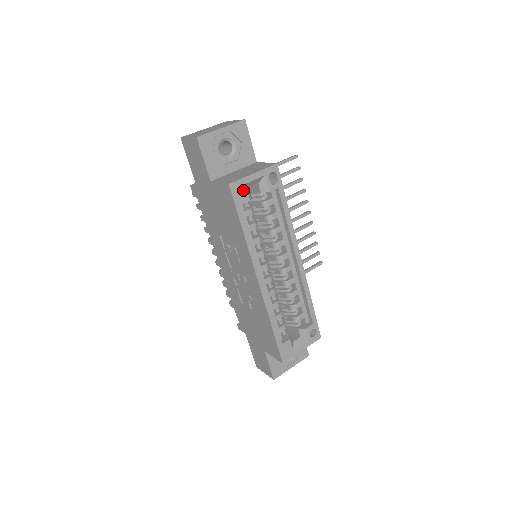
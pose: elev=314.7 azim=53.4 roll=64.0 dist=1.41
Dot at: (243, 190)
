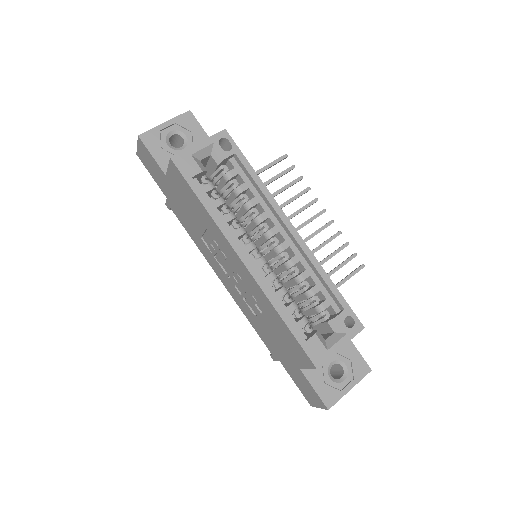
Dot at: (190, 162)
